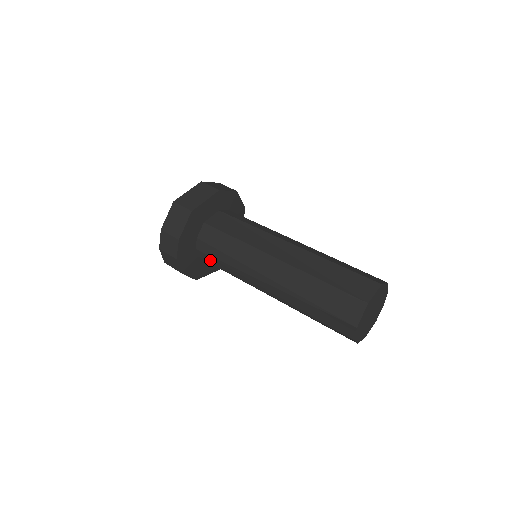
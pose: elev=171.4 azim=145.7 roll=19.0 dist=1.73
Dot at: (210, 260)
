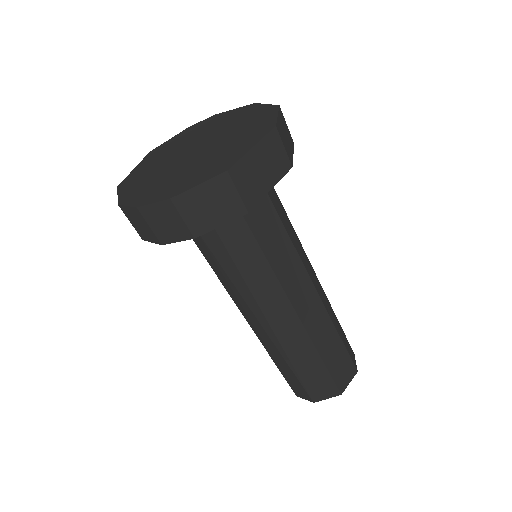
Dot at: (200, 244)
